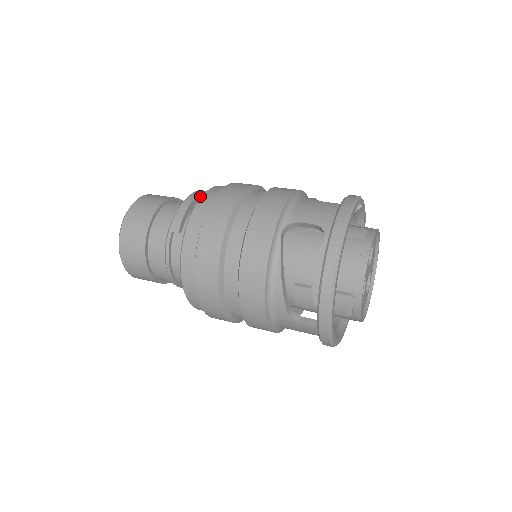
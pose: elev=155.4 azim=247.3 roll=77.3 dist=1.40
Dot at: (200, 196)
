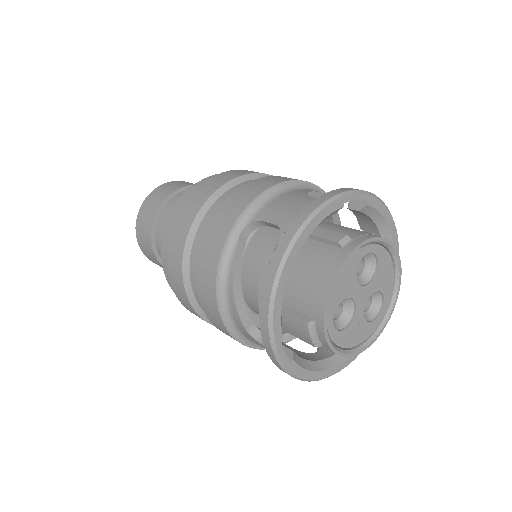
Dot at: occluded
